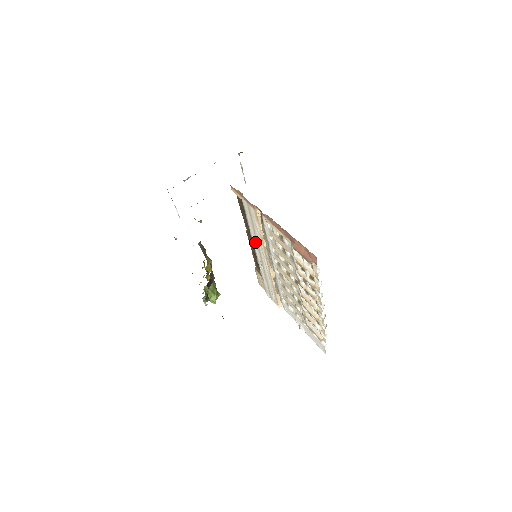
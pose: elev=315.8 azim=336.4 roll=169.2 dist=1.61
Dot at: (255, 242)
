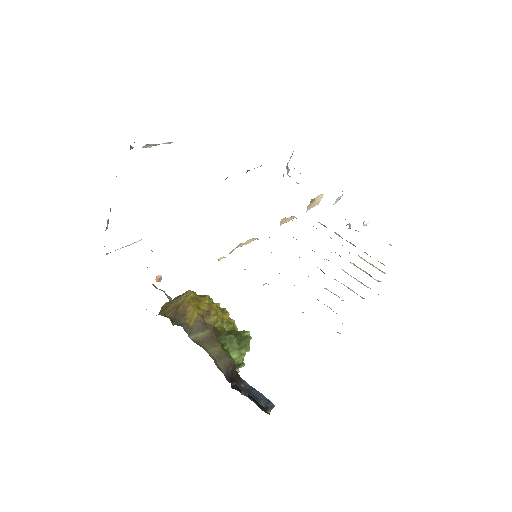
Dot at: occluded
